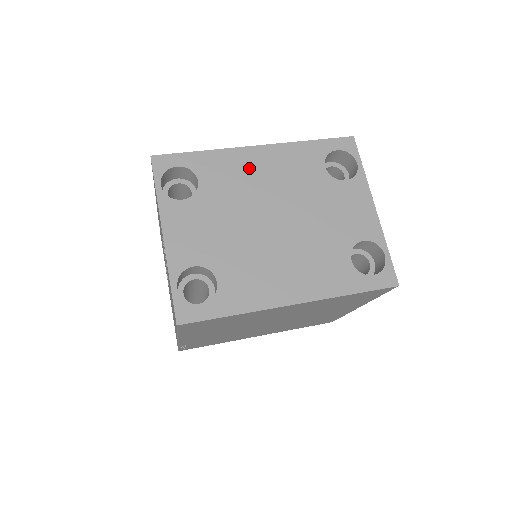
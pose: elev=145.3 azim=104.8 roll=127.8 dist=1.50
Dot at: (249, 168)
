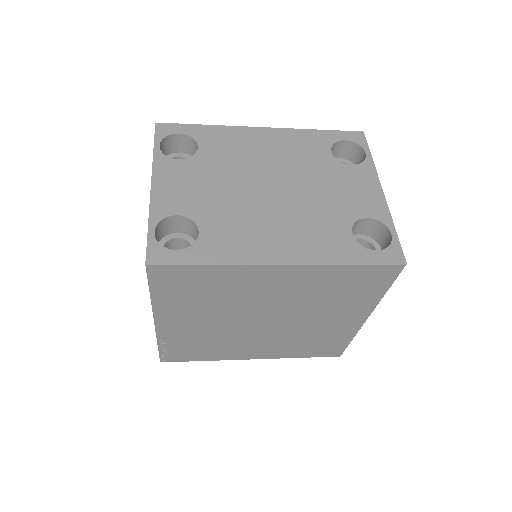
Dot at: (252, 143)
